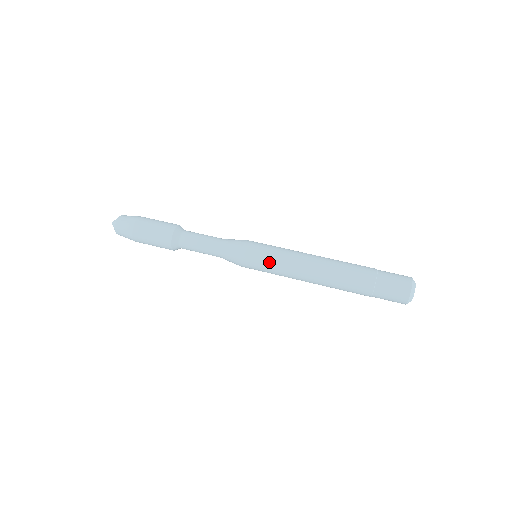
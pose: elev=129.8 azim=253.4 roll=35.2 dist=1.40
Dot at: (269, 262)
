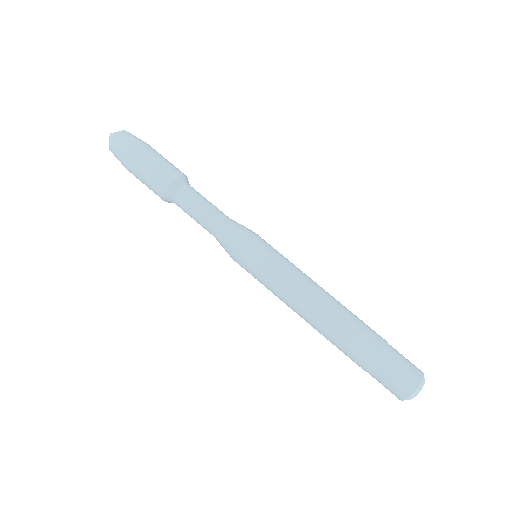
Dot at: (266, 274)
